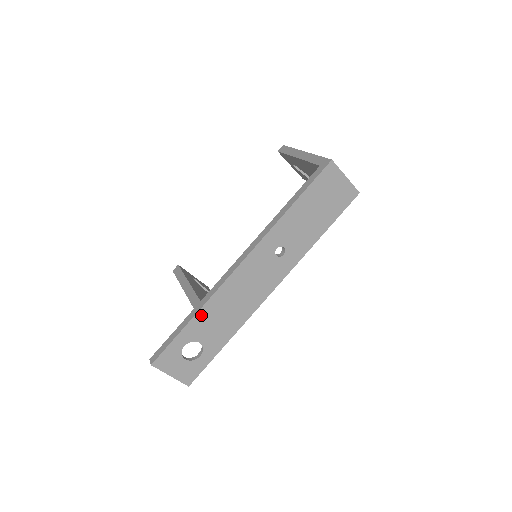
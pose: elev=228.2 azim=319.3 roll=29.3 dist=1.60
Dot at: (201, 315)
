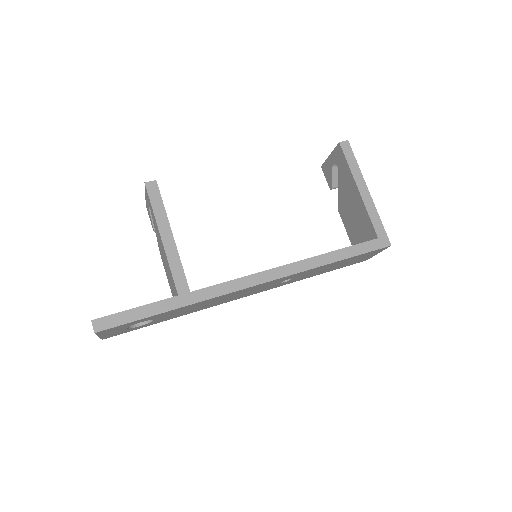
Dot at: (183, 308)
